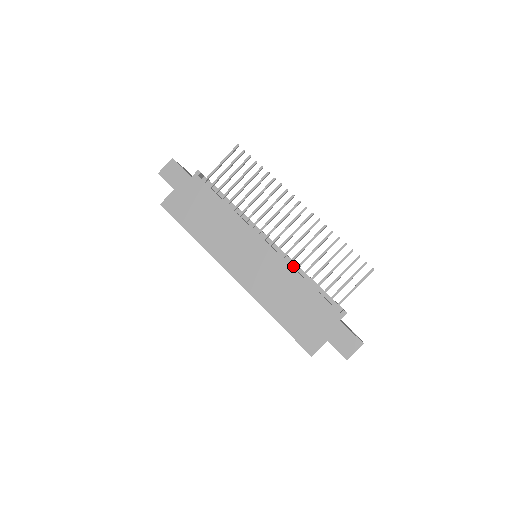
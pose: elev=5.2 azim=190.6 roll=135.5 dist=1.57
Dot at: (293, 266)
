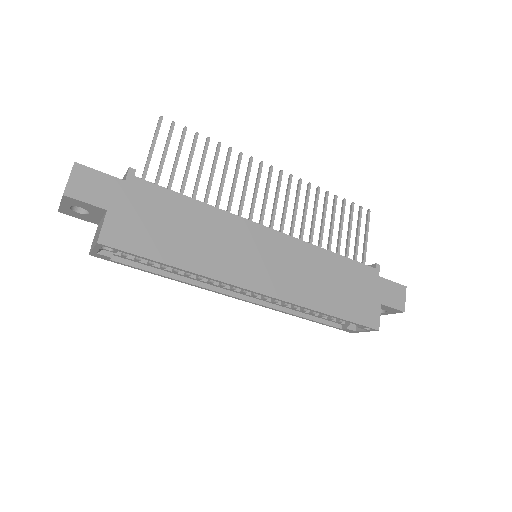
Dot at: occluded
